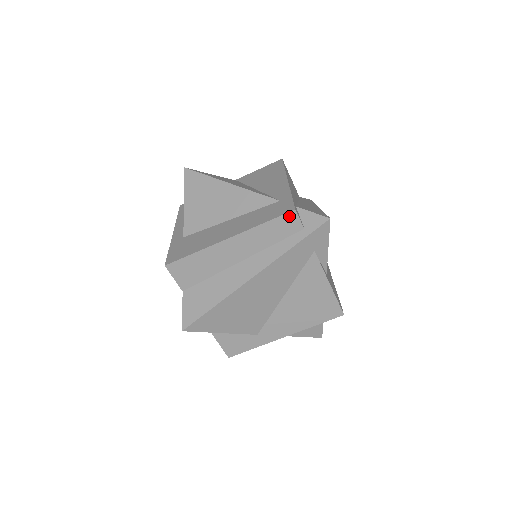
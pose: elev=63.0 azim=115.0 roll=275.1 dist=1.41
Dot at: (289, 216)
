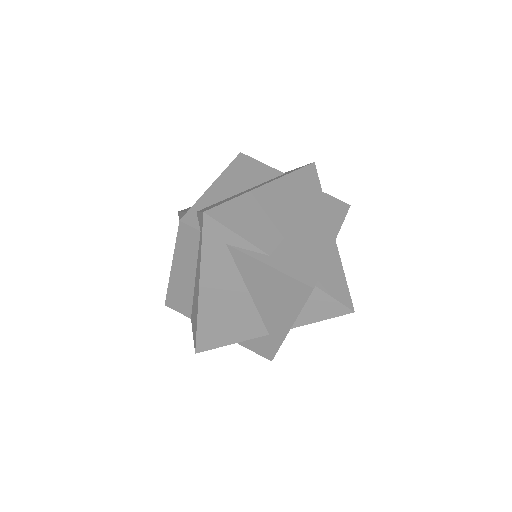
Dot at: (182, 228)
